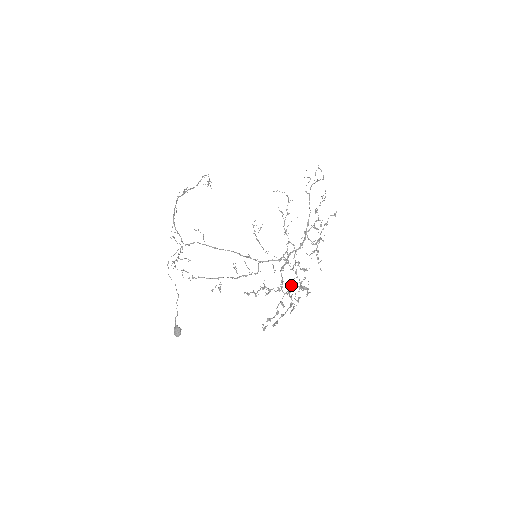
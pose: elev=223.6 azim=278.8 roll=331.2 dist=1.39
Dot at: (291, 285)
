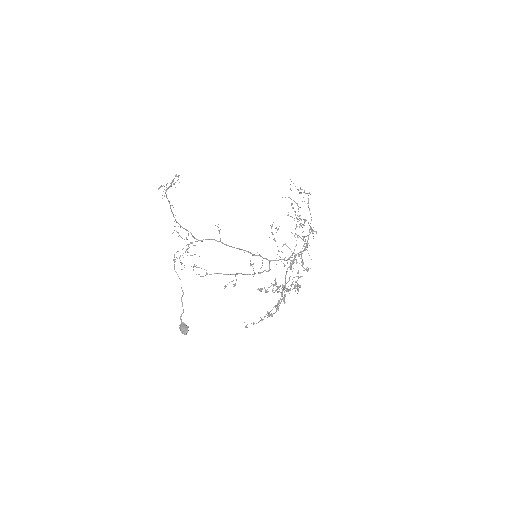
Dot at: (292, 283)
